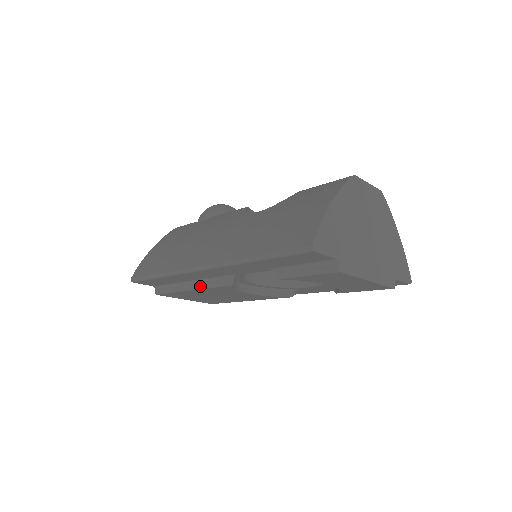
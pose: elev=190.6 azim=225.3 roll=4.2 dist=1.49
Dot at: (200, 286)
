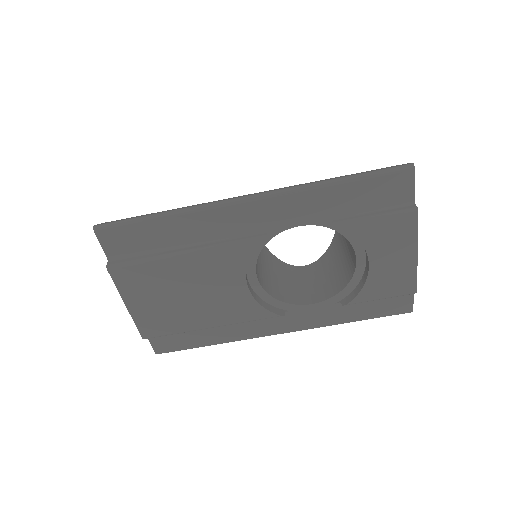
Dot at: (206, 246)
